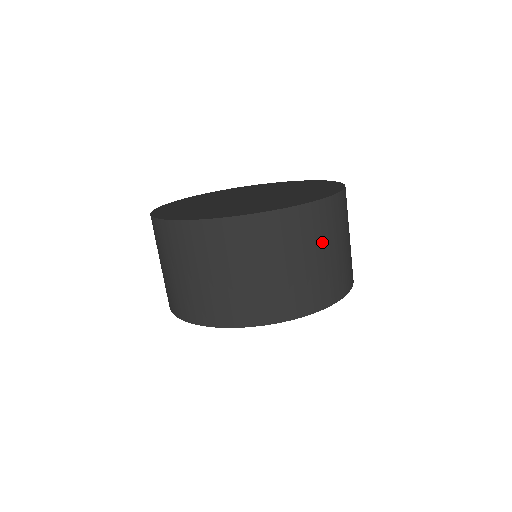
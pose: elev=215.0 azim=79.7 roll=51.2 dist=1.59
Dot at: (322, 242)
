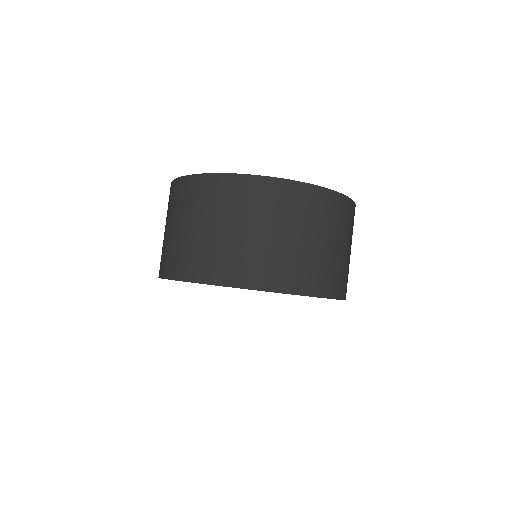
Dot at: (350, 238)
